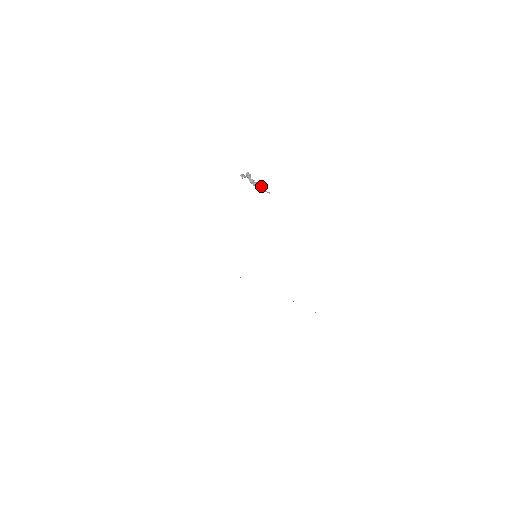
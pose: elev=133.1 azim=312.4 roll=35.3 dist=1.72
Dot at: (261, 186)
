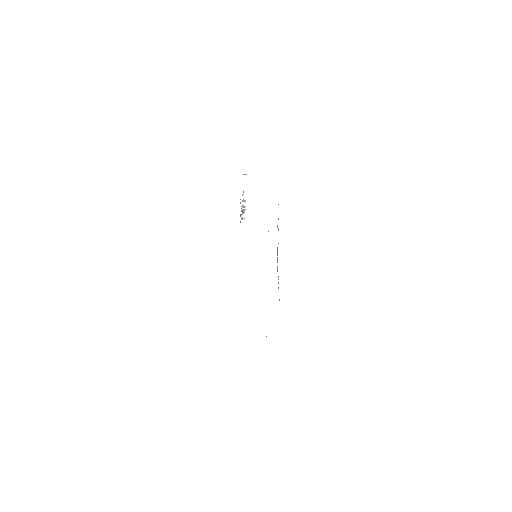
Dot at: (243, 200)
